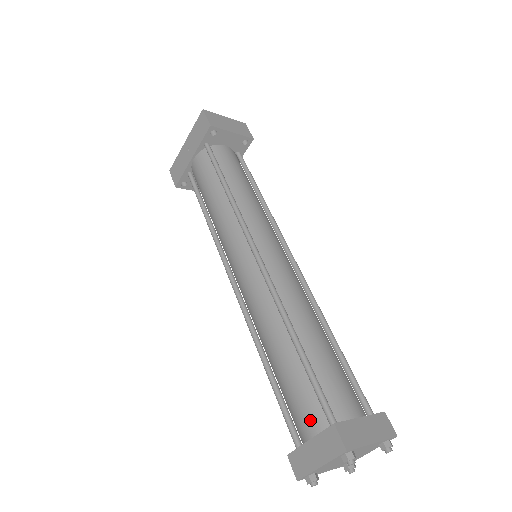
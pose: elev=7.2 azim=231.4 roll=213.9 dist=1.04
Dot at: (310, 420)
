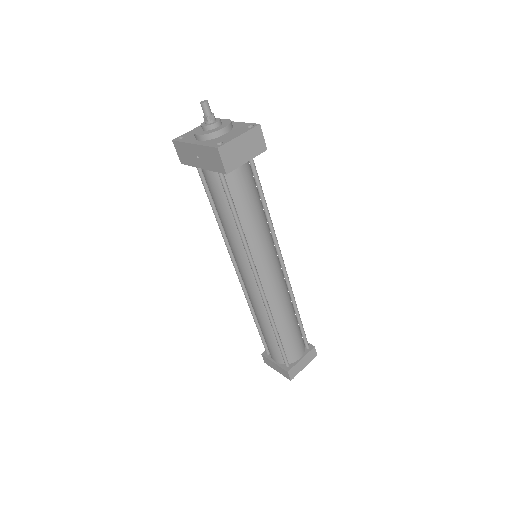
Dot at: (276, 358)
